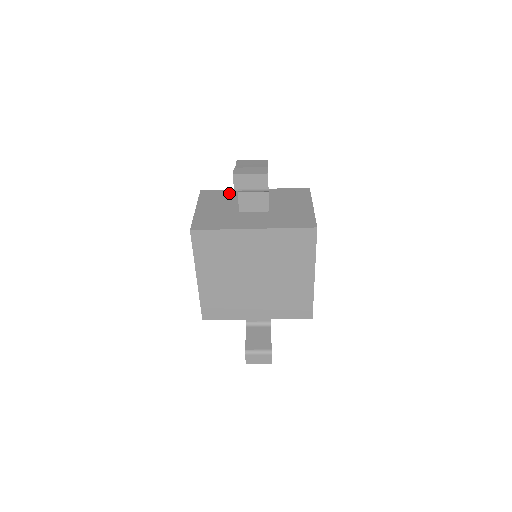
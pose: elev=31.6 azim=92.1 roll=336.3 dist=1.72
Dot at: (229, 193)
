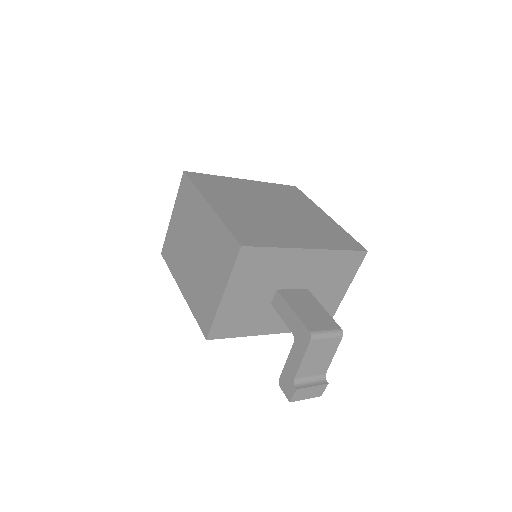
Dot at: (276, 259)
